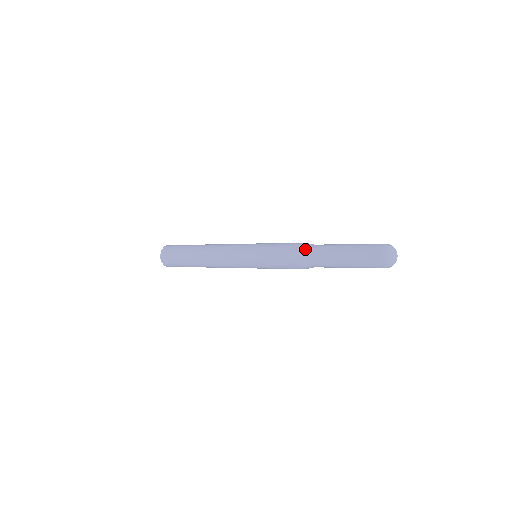
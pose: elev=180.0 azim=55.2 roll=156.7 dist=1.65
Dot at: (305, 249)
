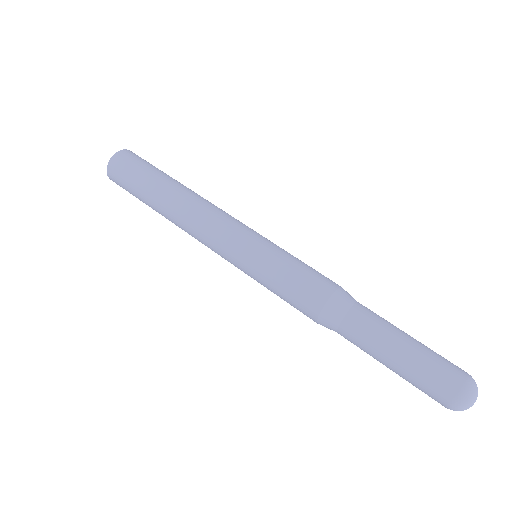
Dot at: (331, 320)
